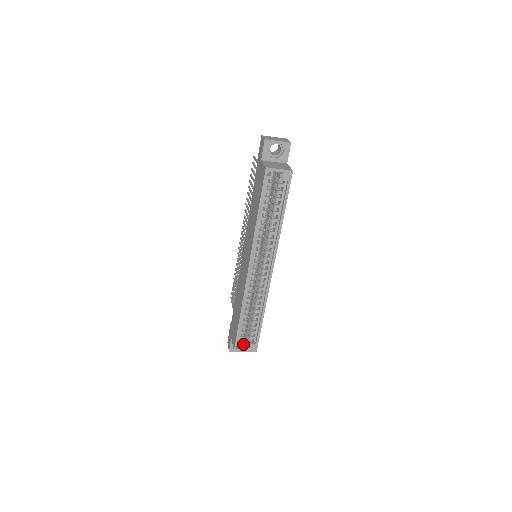
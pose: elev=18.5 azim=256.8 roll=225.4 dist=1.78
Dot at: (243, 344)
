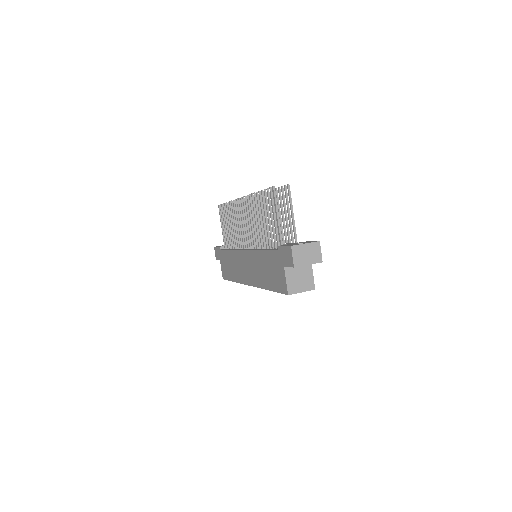
Dot at: occluded
